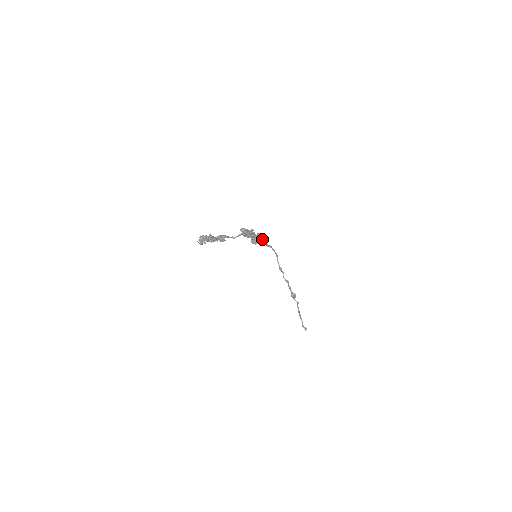
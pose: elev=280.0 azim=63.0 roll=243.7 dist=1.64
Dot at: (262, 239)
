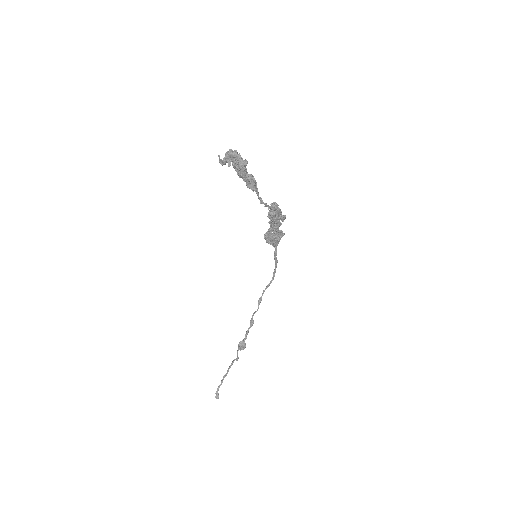
Dot at: (278, 243)
